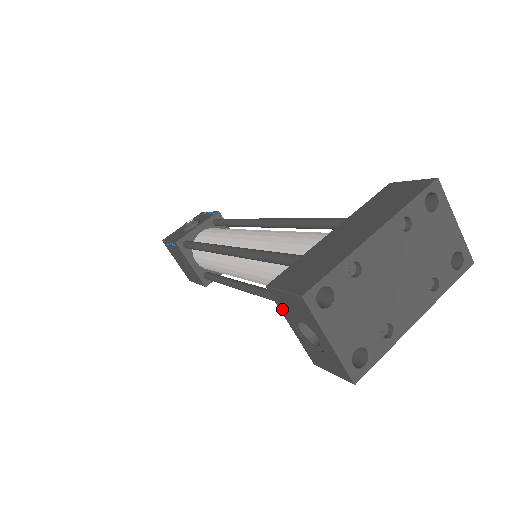
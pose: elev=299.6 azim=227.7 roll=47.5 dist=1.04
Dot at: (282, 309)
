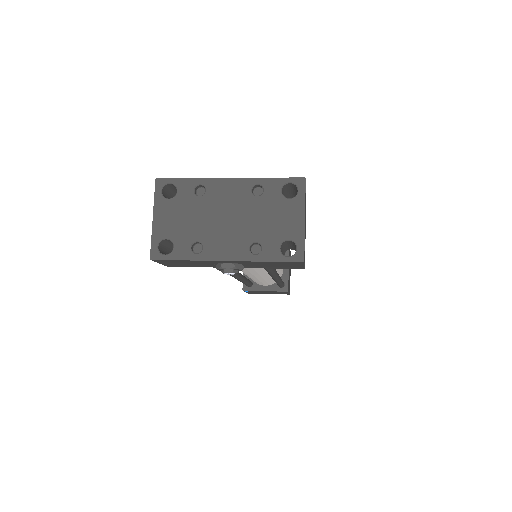
Dot at: occluded
